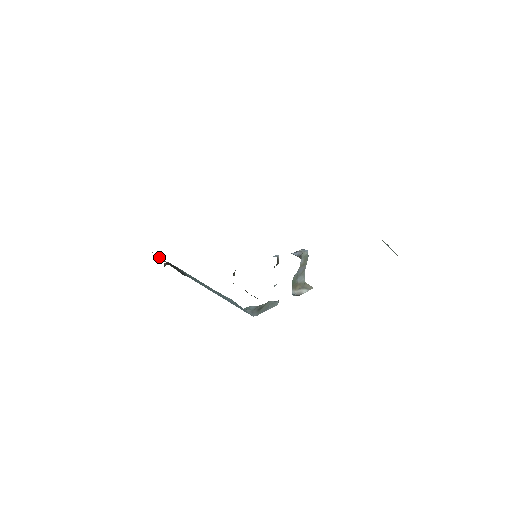
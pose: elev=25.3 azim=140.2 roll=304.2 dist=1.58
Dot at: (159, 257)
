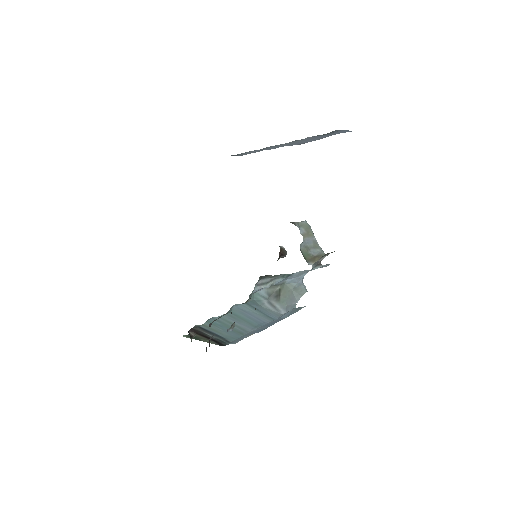
Dot at: occluded
